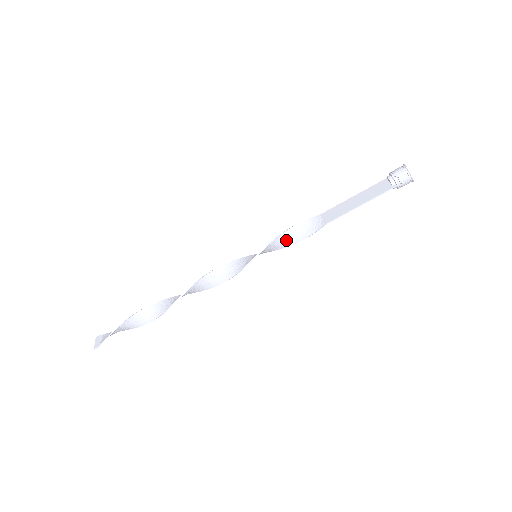
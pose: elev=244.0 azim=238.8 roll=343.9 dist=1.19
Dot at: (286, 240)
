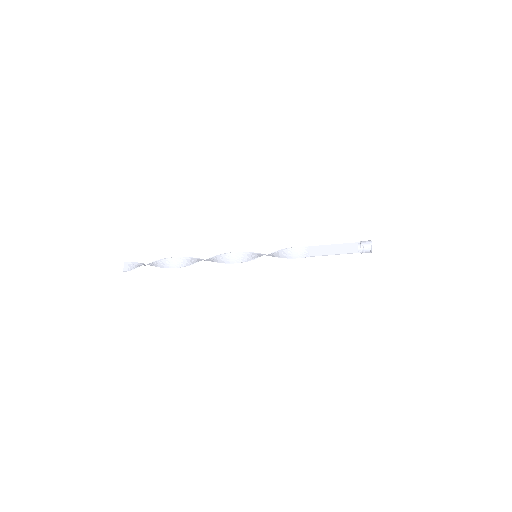
Dot at: (279, 254)
